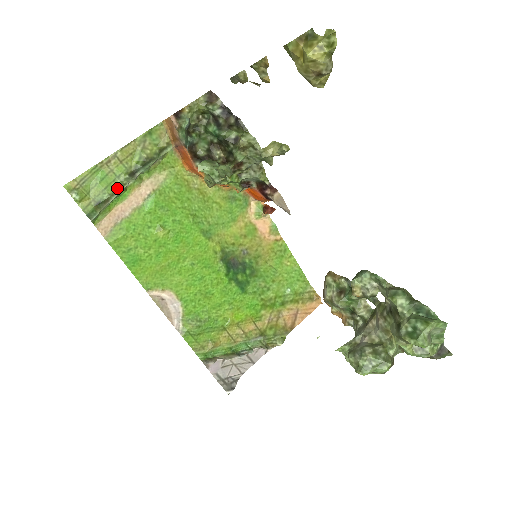
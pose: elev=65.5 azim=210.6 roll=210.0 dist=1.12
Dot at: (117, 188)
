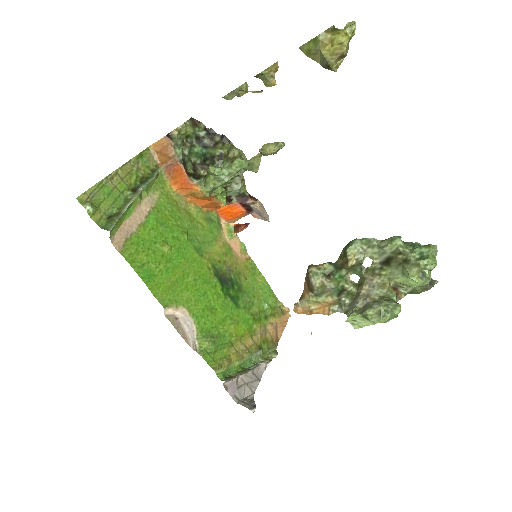
Dot at: (124, 203)
